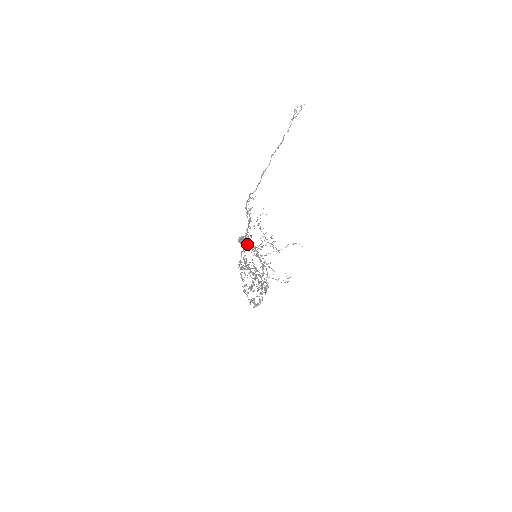
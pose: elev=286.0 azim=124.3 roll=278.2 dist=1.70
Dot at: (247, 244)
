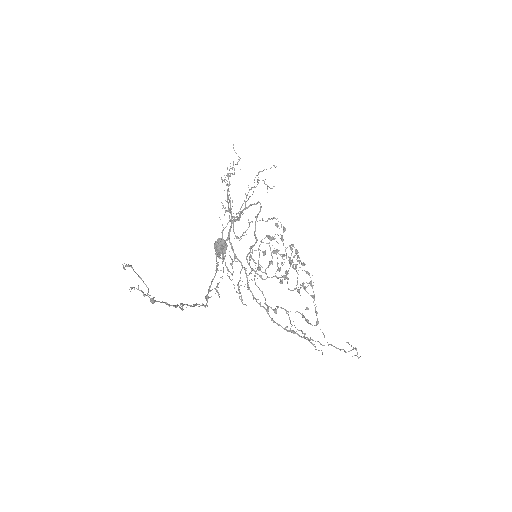
Dot at: occluded
